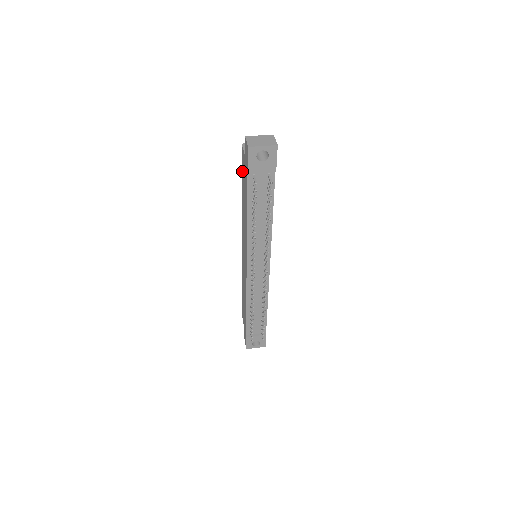
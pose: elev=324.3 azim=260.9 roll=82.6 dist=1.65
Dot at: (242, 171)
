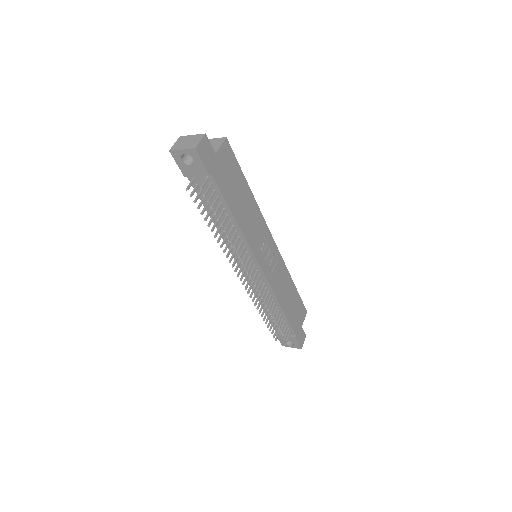
Dot at: occluded
